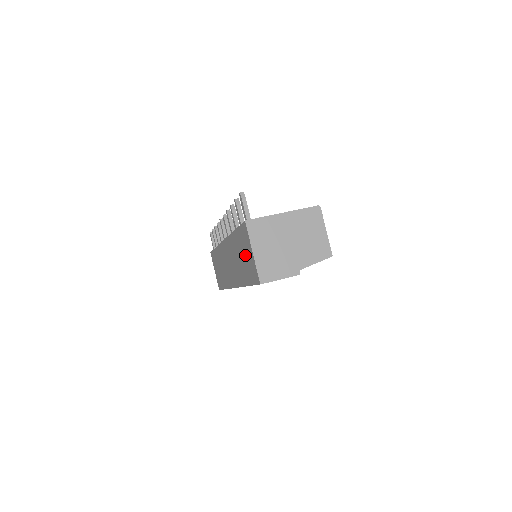
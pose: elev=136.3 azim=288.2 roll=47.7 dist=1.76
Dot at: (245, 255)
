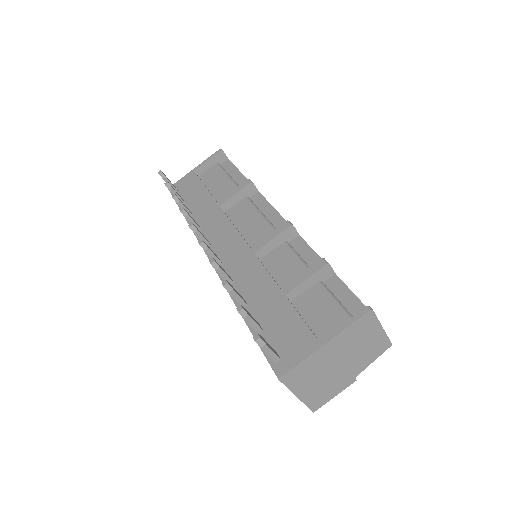
Dot at: occluded
